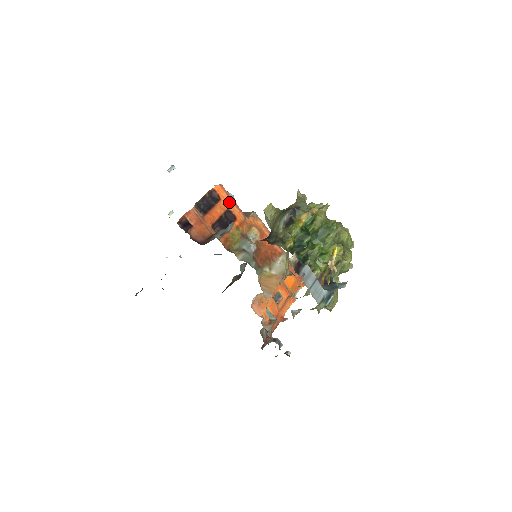
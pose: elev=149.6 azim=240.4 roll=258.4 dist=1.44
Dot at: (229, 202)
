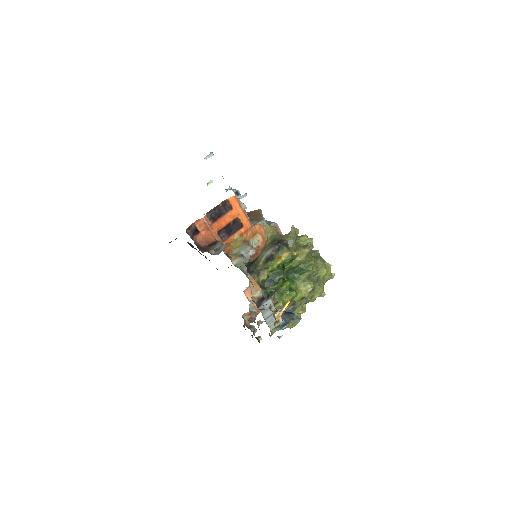
Dot at: (240, 211)
